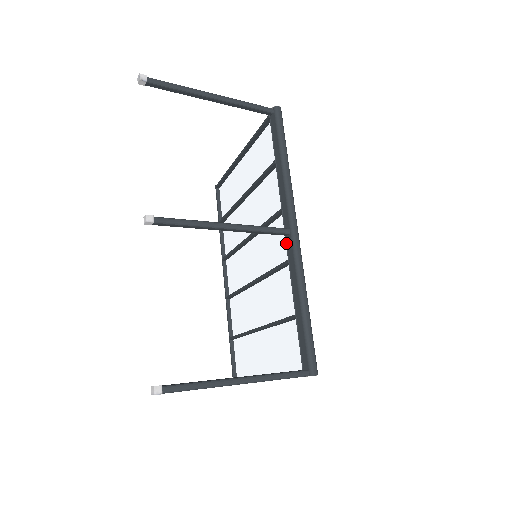
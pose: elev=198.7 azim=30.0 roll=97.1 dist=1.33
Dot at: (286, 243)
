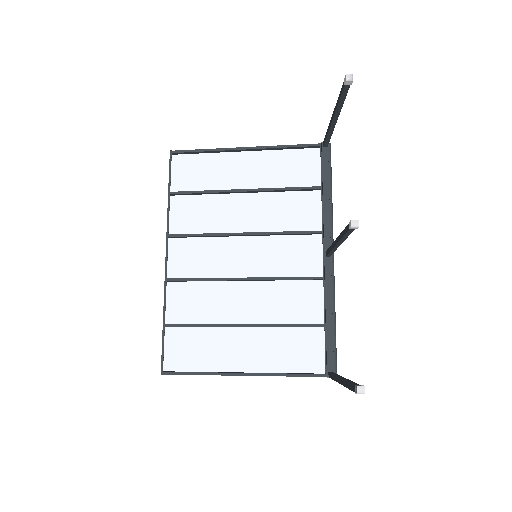
Dot at: (324, 263)
